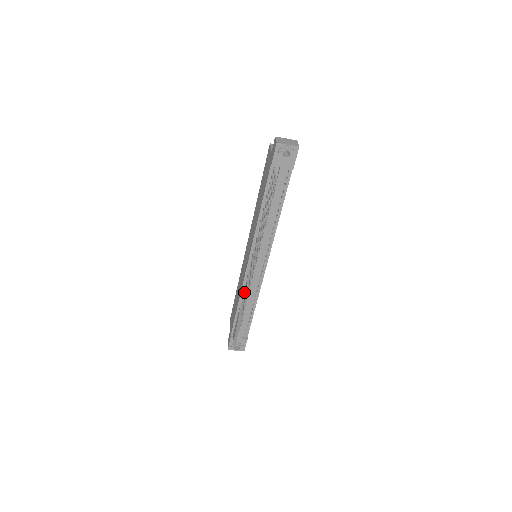
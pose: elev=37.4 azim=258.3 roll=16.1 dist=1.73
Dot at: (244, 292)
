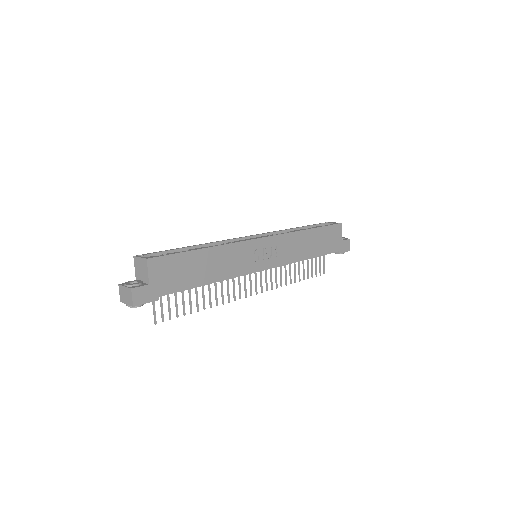
Dot at: occluded
